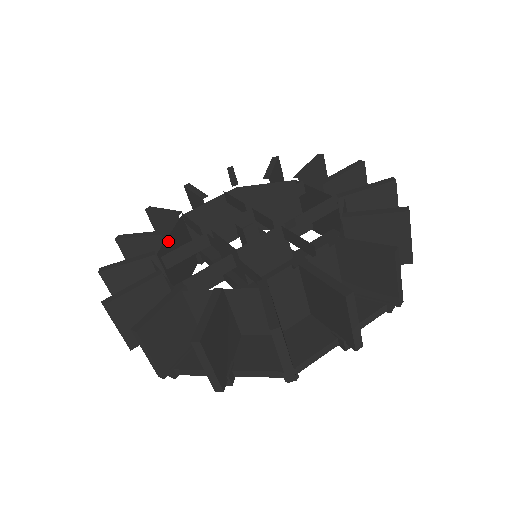
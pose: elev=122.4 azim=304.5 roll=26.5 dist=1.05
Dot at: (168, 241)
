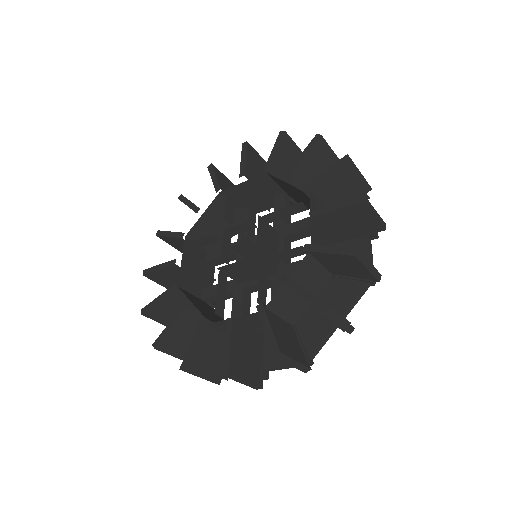
Dot at: (196, 306)
